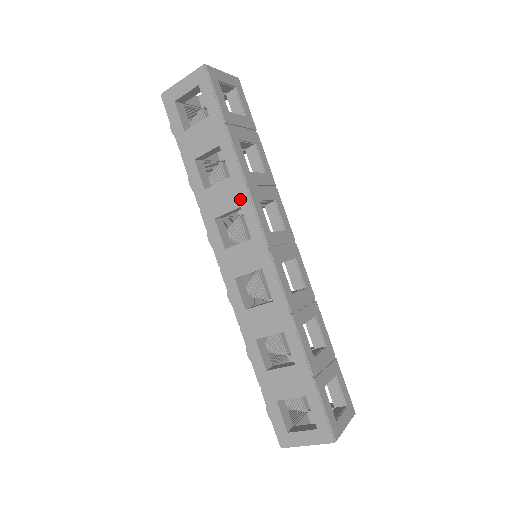
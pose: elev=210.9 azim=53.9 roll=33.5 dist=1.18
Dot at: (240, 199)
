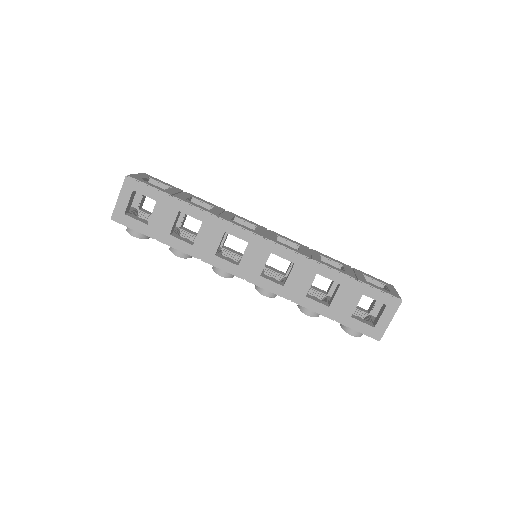
Dot at: (220, 228)
